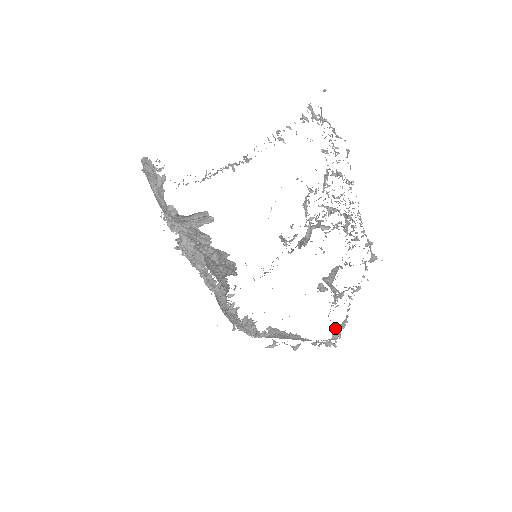
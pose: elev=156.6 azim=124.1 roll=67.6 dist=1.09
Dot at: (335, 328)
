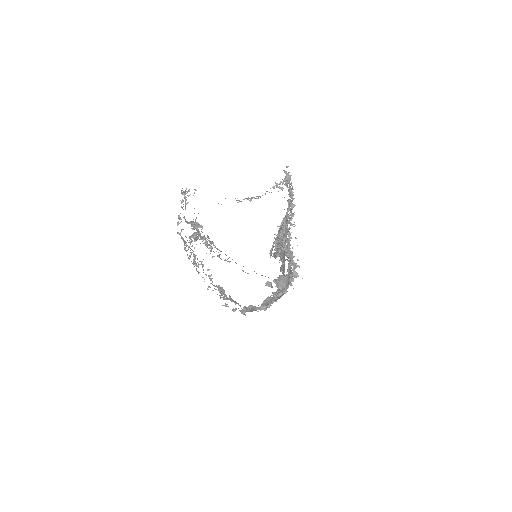
Dot at: (257, 308)
